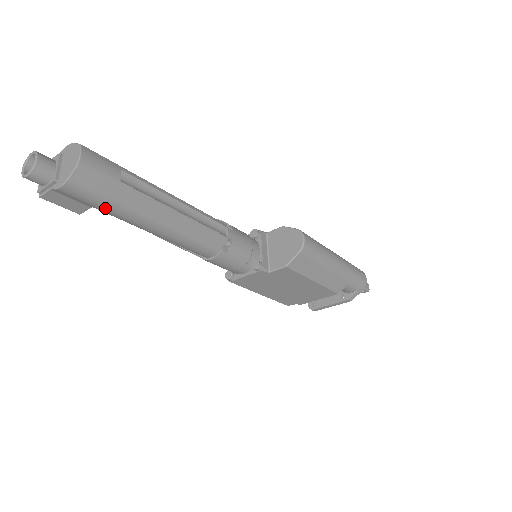
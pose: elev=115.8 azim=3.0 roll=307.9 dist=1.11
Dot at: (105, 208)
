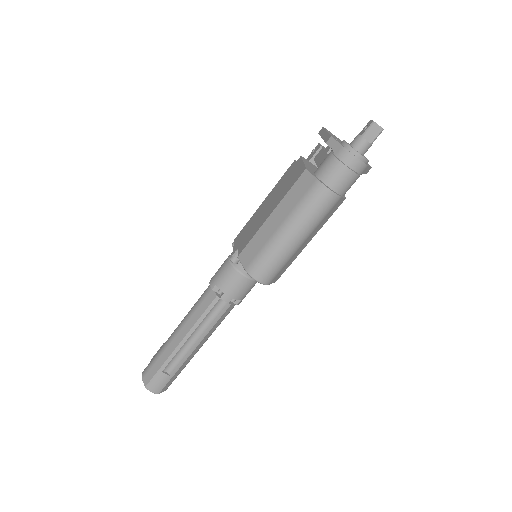
Dot at: occluded
